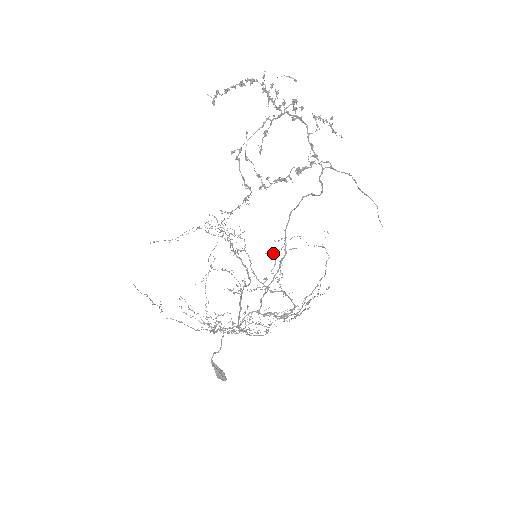
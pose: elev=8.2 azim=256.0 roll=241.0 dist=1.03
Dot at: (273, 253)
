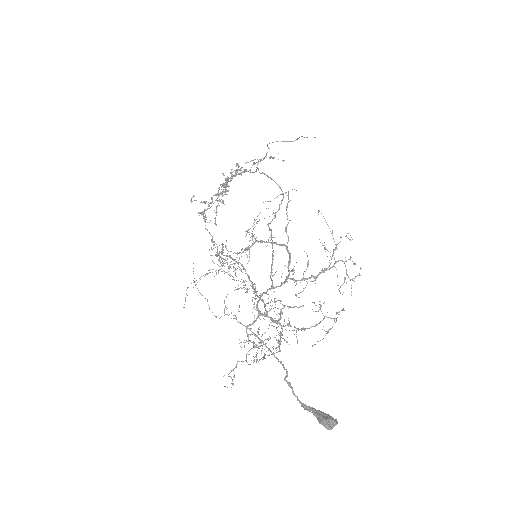
Dot at: occluded
